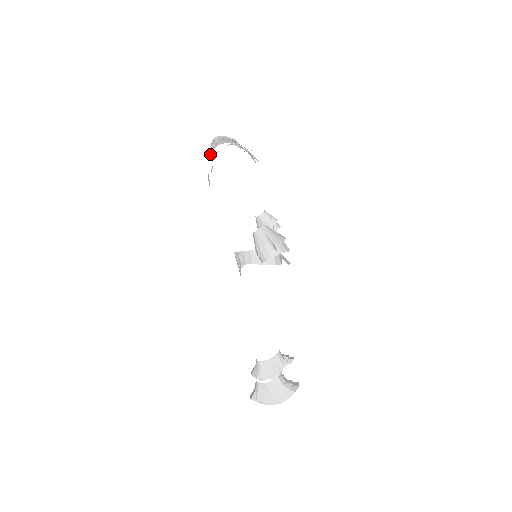
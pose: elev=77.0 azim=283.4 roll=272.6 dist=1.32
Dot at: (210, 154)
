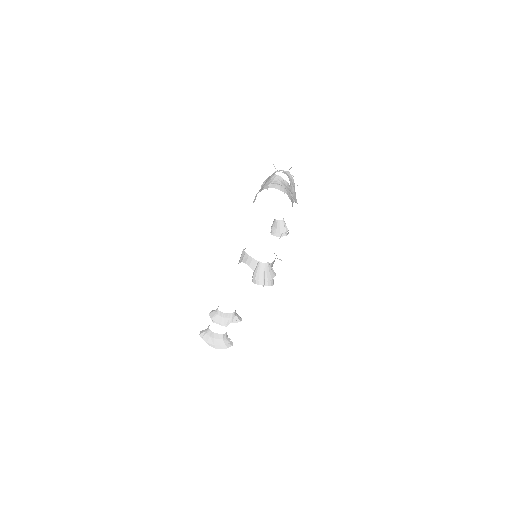
Dot at: (265, 188)
